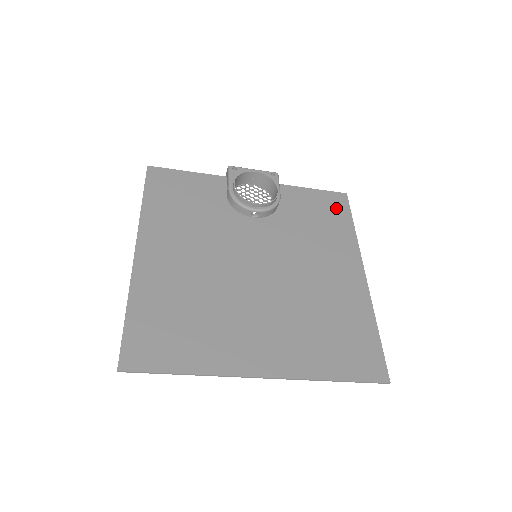
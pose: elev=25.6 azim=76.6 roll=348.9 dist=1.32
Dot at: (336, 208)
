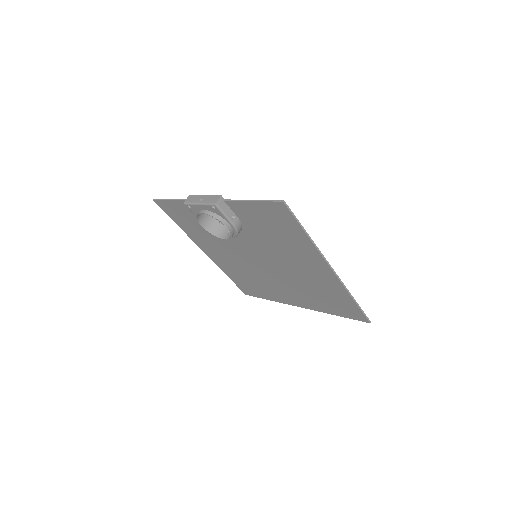
Dot at: (282, 219)
